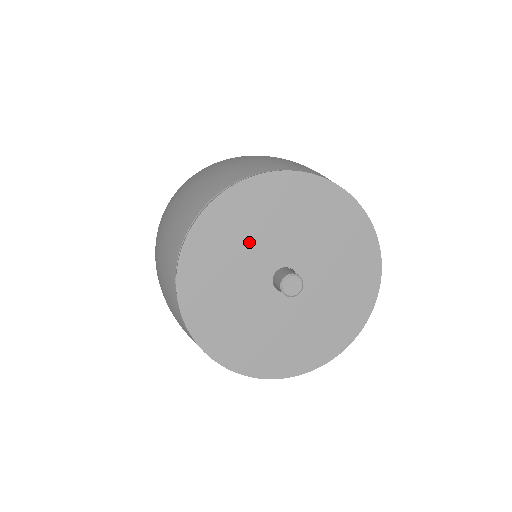
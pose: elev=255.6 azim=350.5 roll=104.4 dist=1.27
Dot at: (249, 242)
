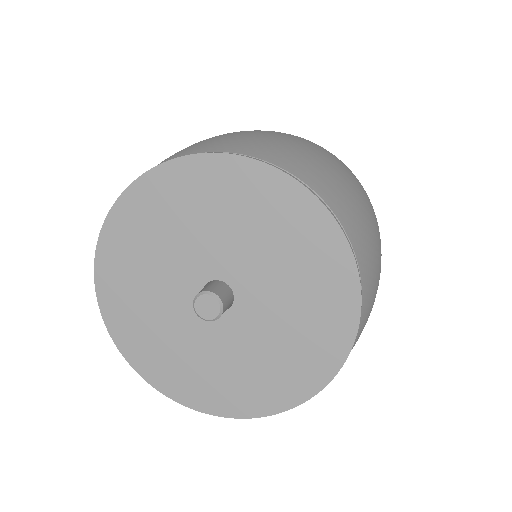
Dot at: (155, 298)
